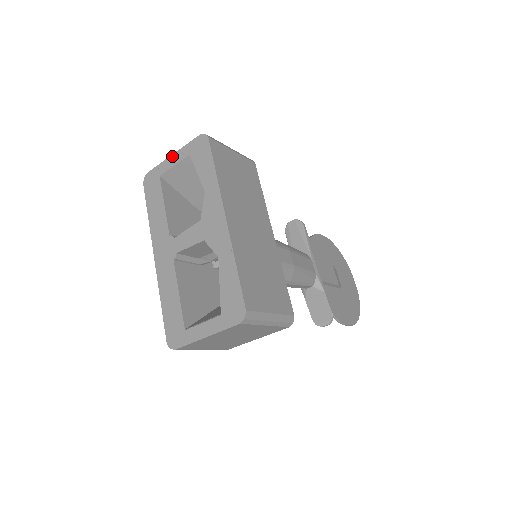
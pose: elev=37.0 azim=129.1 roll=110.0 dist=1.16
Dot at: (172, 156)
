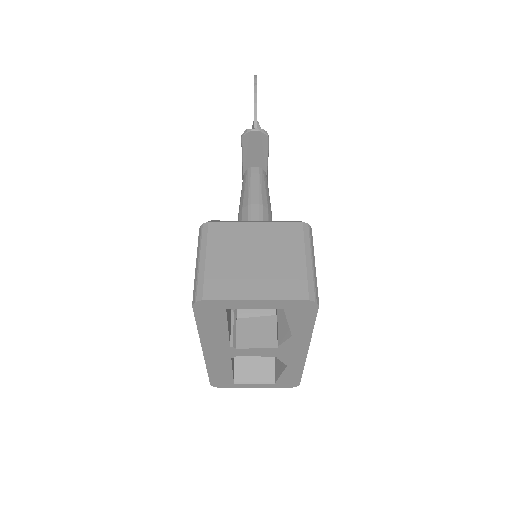
Dot at: (255, 302)
